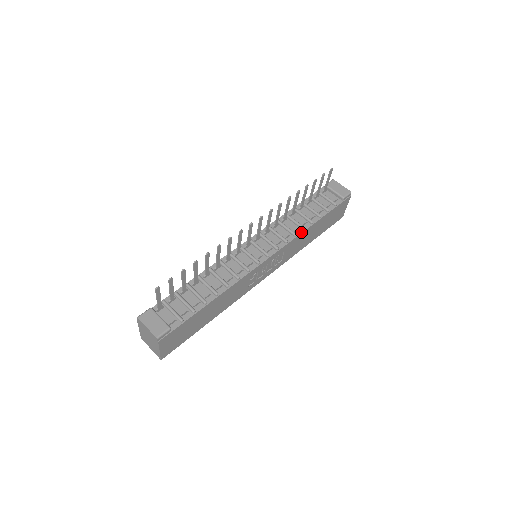
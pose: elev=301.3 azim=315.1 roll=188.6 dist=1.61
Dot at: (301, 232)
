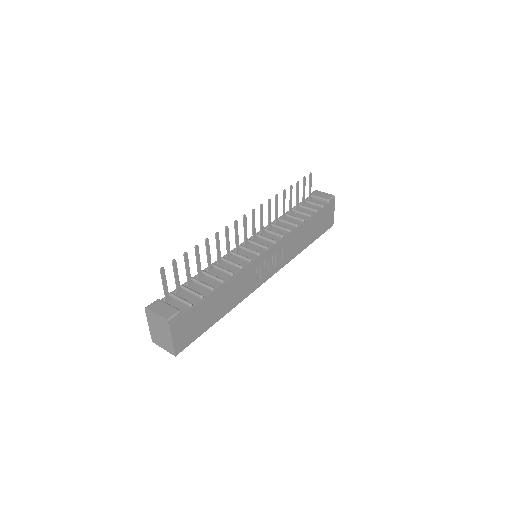
Dot at: (295, 229)
